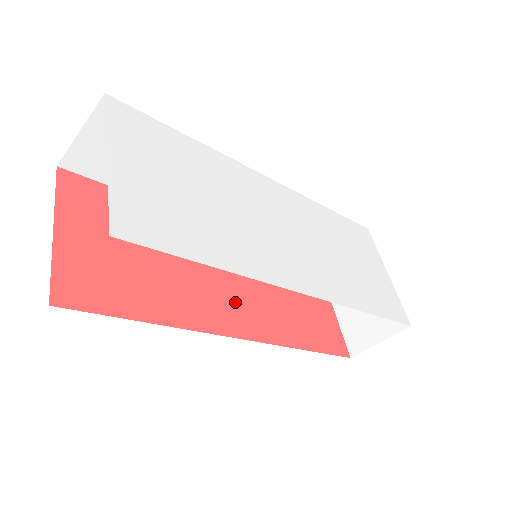
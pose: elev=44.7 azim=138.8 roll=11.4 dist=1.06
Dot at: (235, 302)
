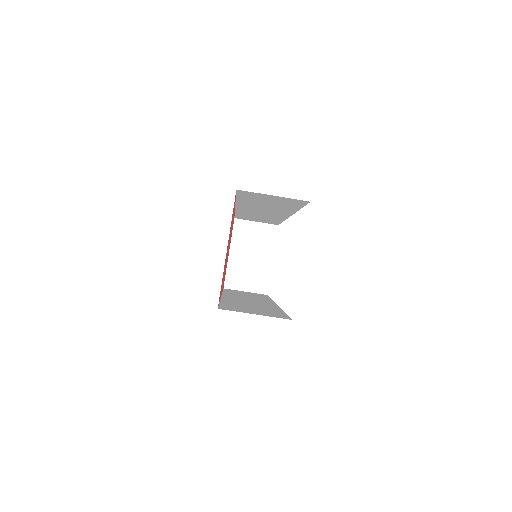
Dot at: occluded
